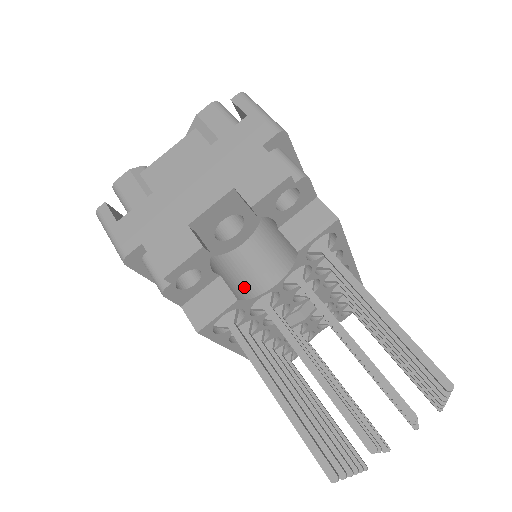
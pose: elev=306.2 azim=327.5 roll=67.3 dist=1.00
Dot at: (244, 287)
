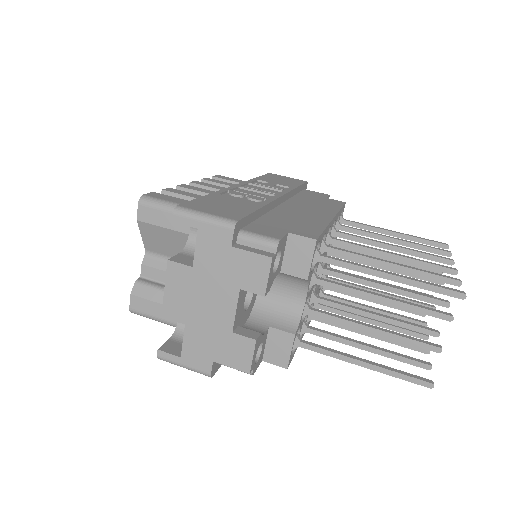
Dot at: (288, 318)
